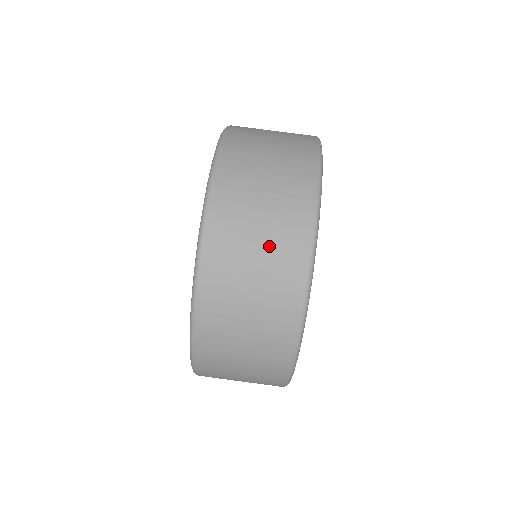
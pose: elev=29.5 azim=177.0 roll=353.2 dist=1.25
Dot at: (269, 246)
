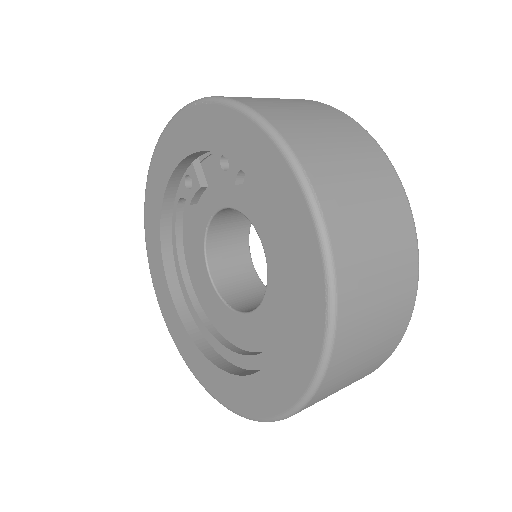
Dot at: (387, 315)
